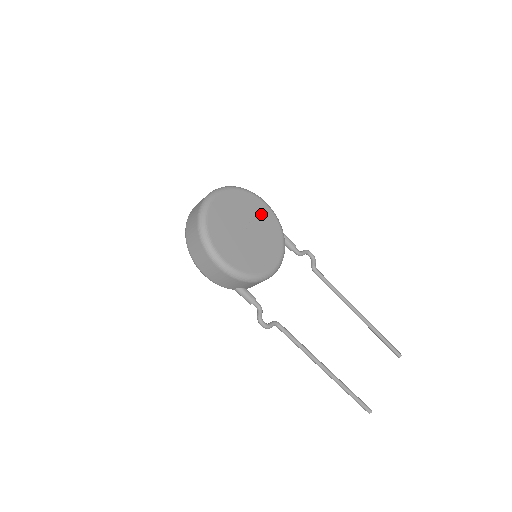
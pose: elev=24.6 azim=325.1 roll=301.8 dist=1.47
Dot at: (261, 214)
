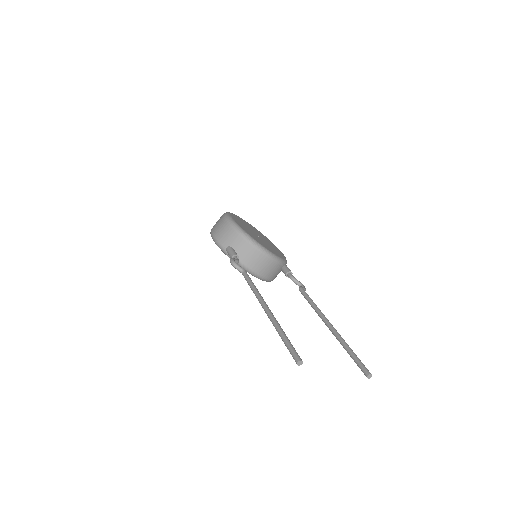
Dot at: (275, 248)
